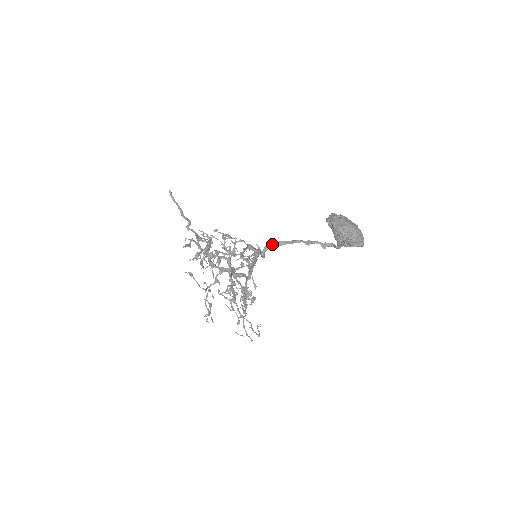
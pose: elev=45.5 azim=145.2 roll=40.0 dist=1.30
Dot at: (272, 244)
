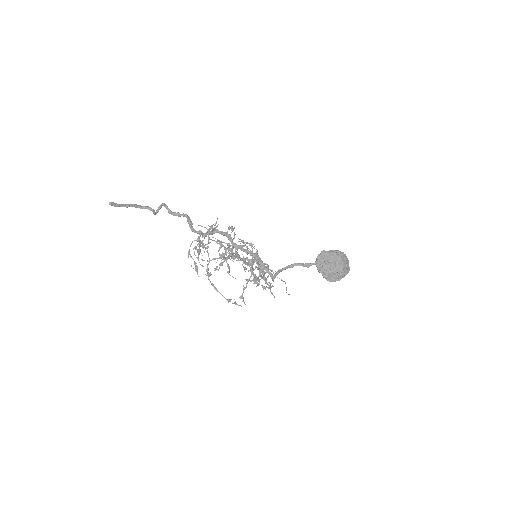
Dot at: (276, 275)
